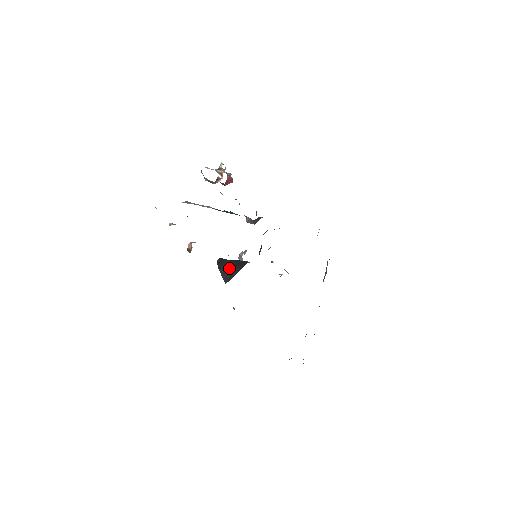
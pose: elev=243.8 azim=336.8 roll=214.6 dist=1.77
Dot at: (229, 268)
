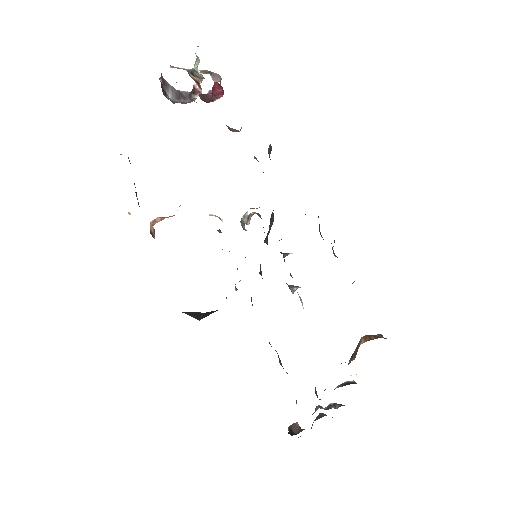
Dot at: (198, 312)
